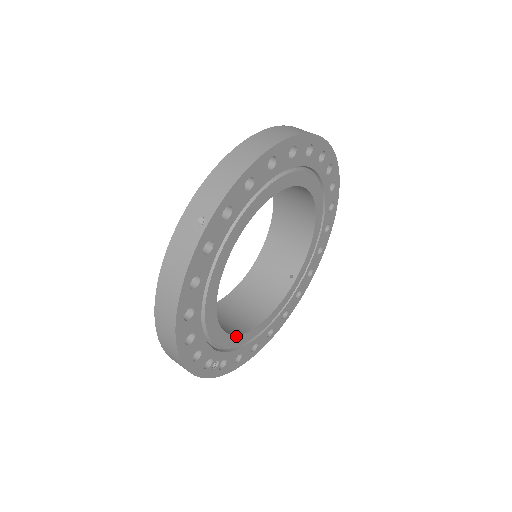
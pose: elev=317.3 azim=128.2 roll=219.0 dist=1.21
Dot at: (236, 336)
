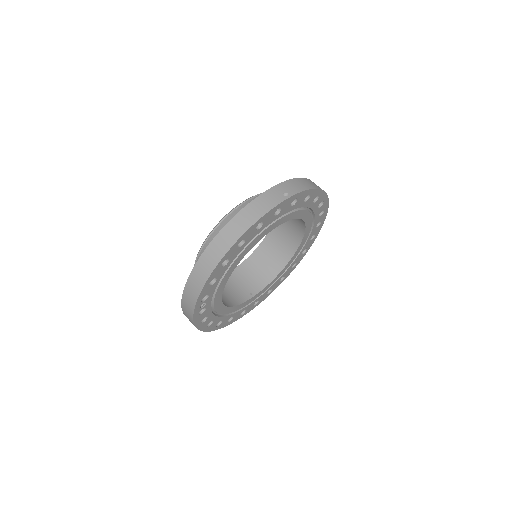
Dot at: (221, 297)
